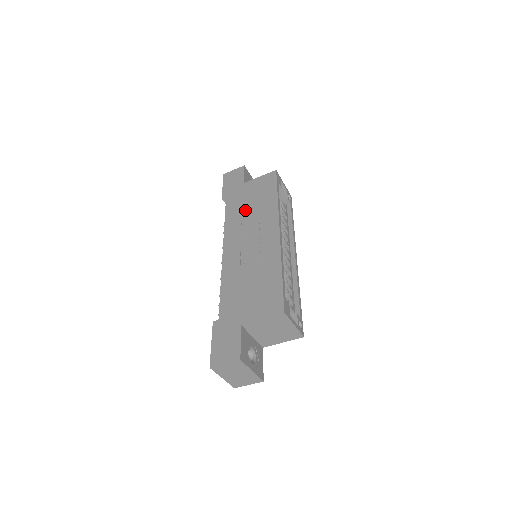
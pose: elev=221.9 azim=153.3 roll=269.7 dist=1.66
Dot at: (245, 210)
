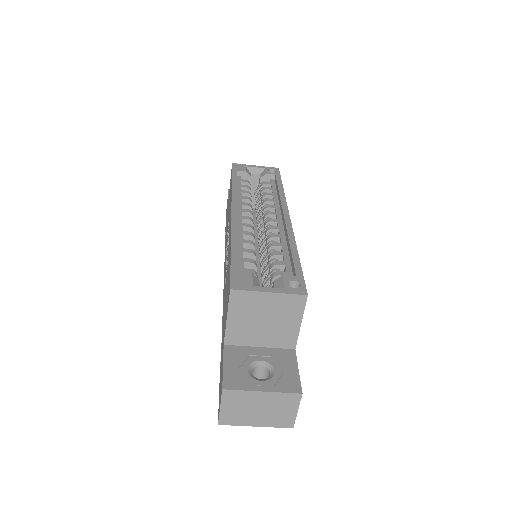
Dot at: (227, 225)
